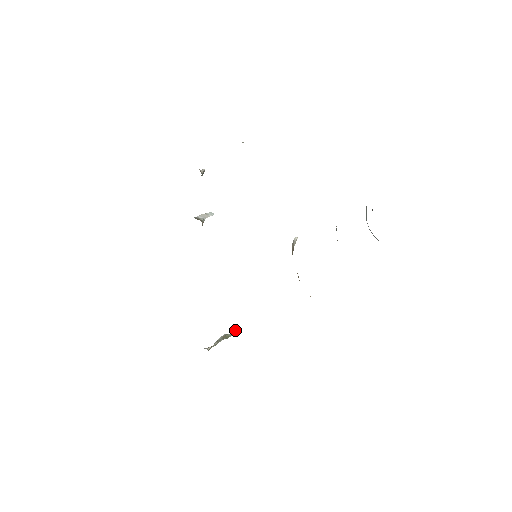
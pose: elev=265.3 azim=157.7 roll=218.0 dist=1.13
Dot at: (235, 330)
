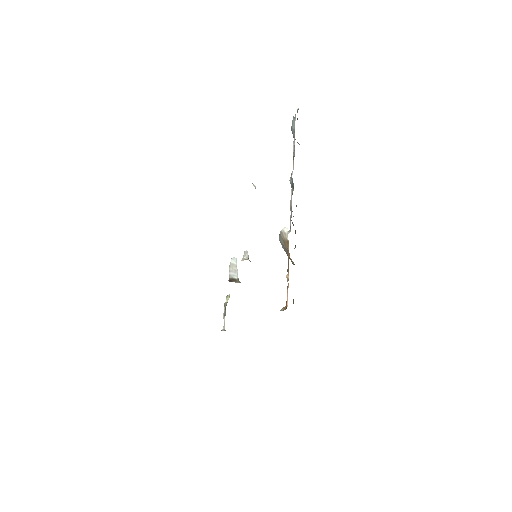
Dot at: (229, 296)
